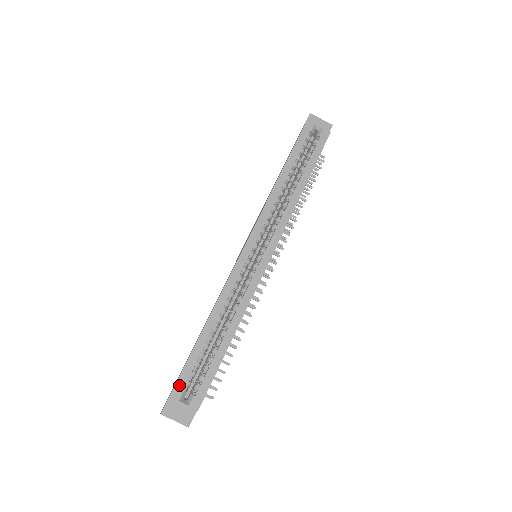
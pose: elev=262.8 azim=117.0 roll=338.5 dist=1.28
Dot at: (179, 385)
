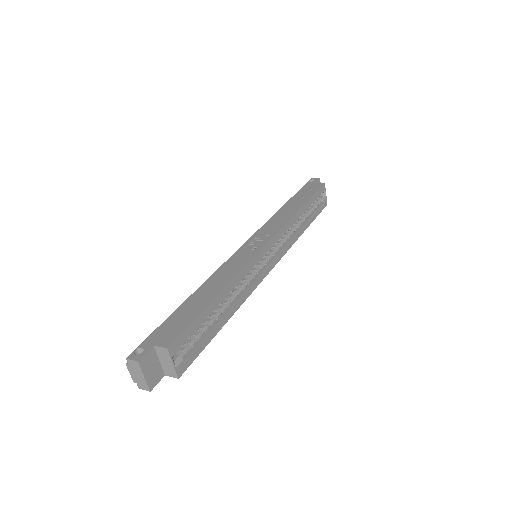
Dot at: (180, 340)
